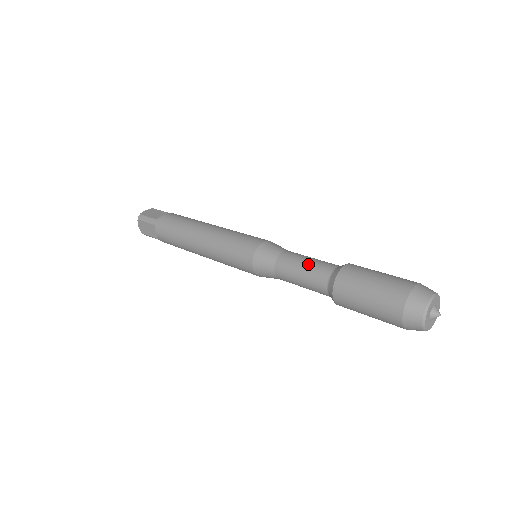
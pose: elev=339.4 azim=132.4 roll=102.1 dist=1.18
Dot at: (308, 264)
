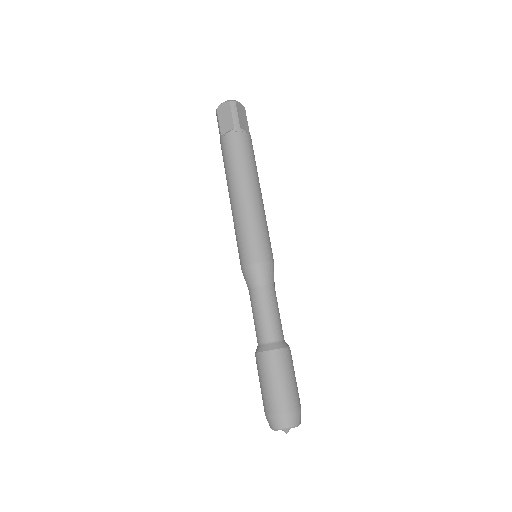
Dot at: (256, 320)
